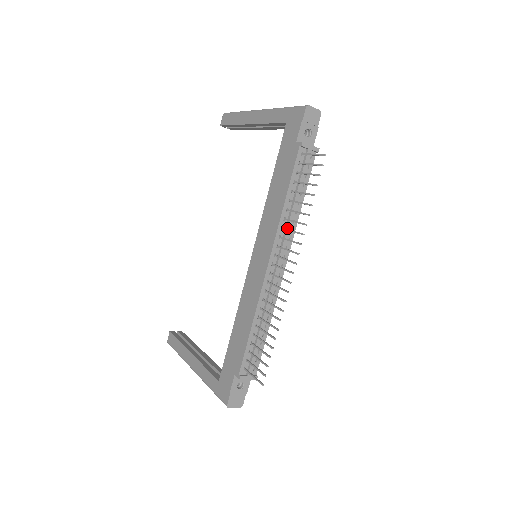
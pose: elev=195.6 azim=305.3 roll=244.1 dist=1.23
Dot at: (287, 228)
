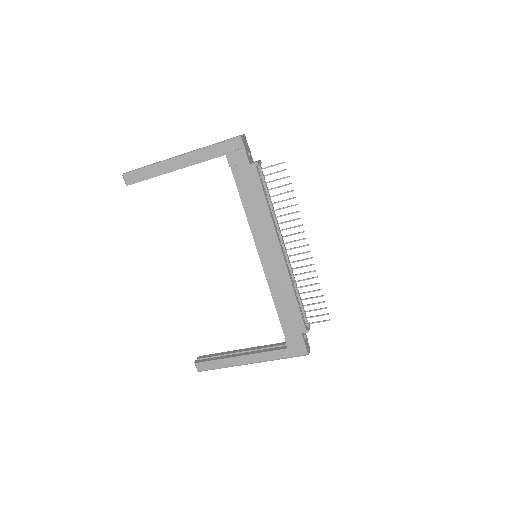
Dot at: (277, 223)
